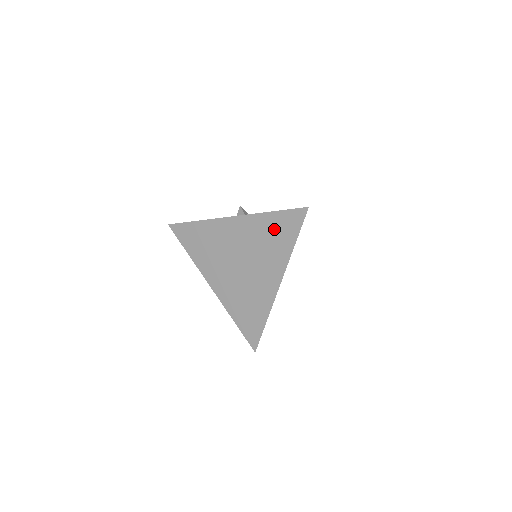
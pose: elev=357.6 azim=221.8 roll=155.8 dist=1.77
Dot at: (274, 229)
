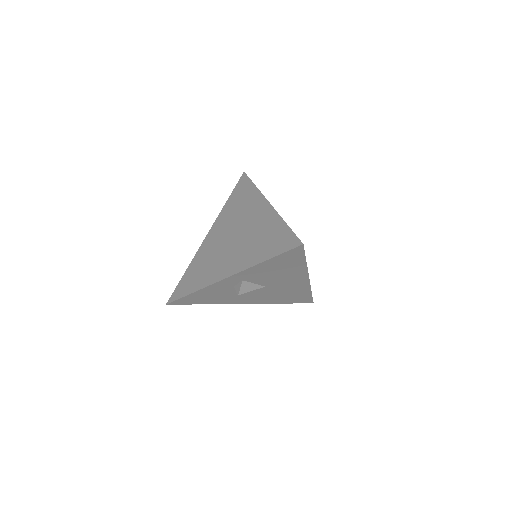
Dot at: (236, 200)
